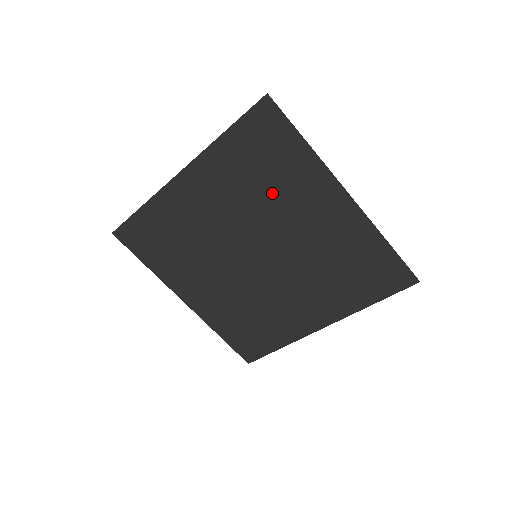
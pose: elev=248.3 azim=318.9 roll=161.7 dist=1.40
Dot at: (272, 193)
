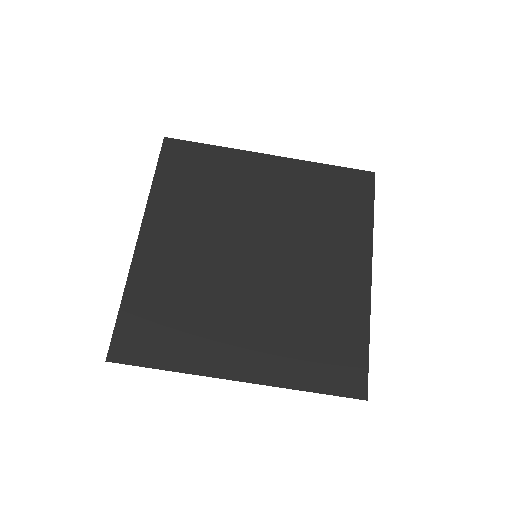
Dot at: (221, 194)
